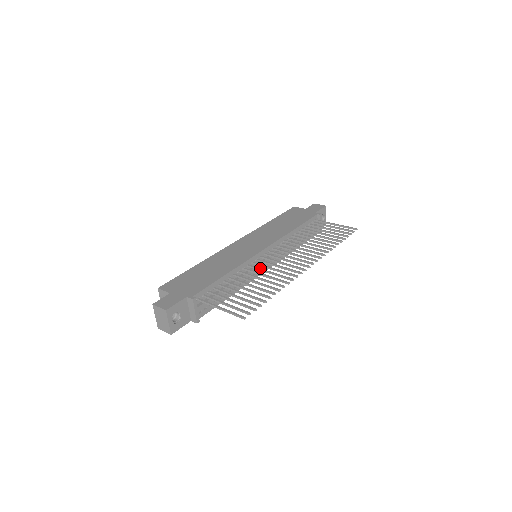
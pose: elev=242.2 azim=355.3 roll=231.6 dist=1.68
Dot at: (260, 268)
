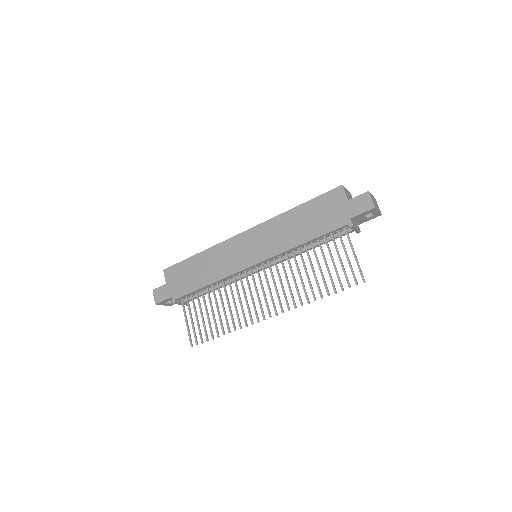
Dot at: (237, 289)
